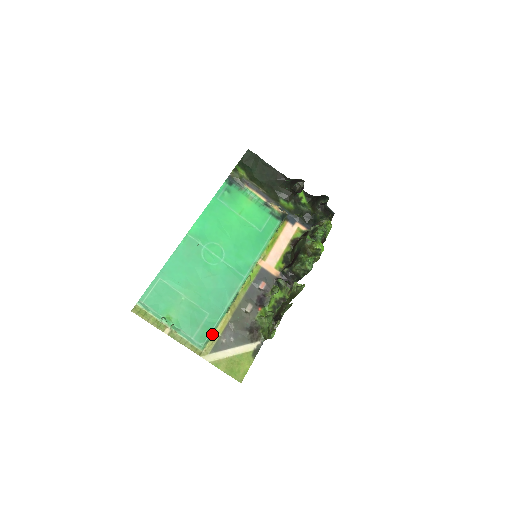
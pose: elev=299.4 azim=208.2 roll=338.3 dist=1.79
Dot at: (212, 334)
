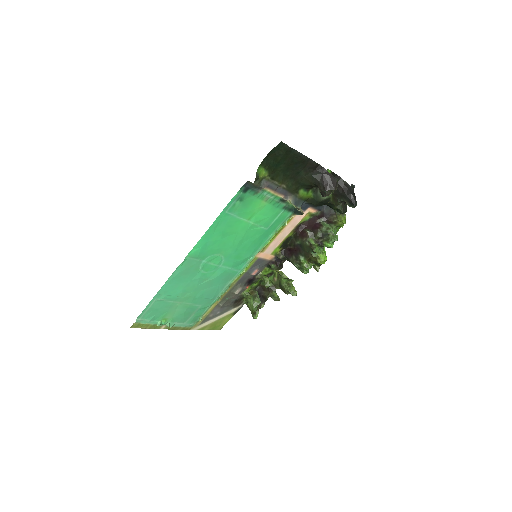
Dot at: (202, 316)
